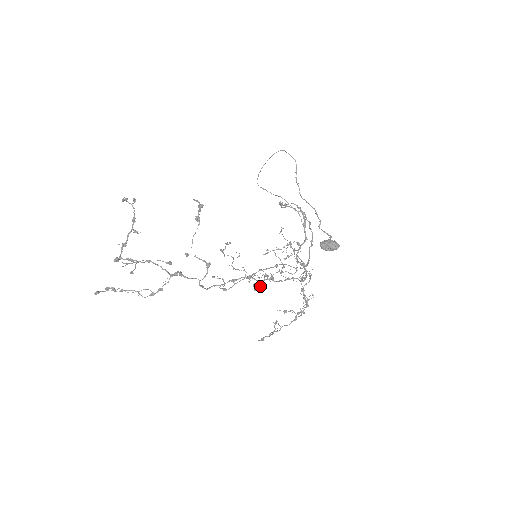
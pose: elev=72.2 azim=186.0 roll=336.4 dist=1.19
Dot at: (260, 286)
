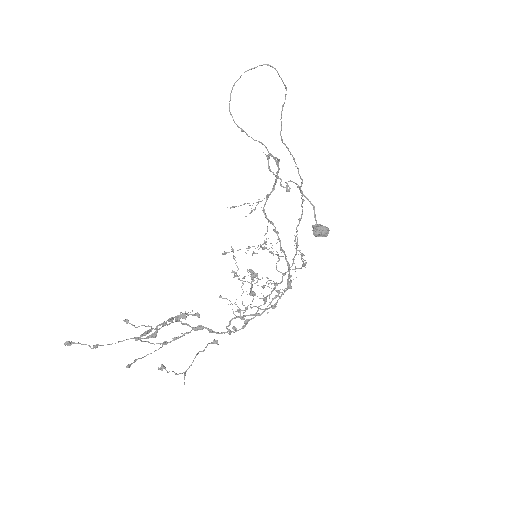
Dot at: (275, 307)
